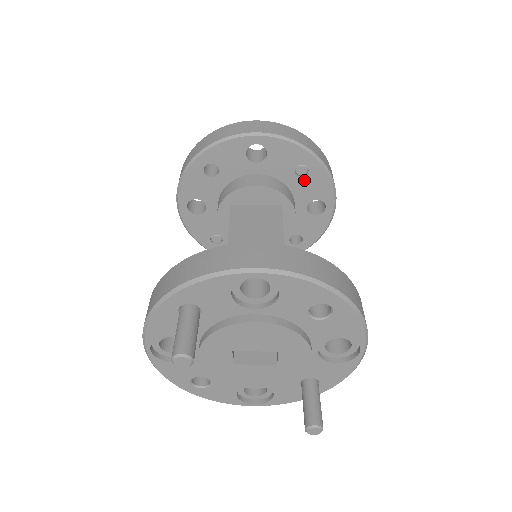
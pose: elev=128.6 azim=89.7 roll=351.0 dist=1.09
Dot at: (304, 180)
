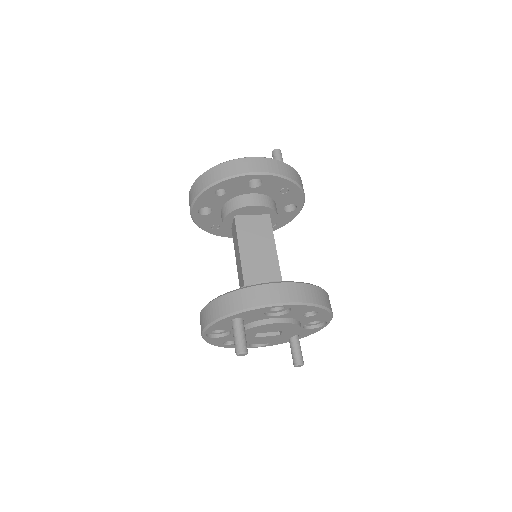
Dot at: (285, 195)
